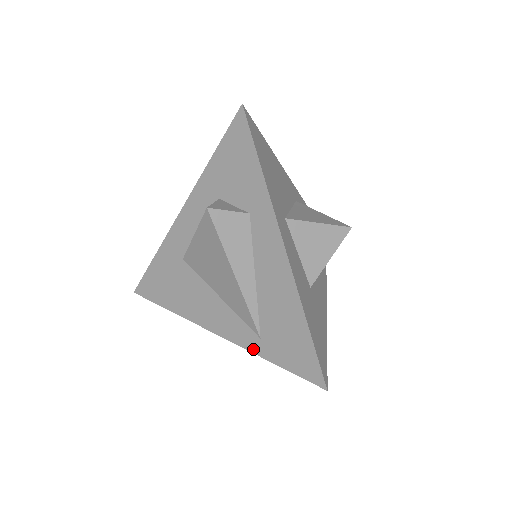
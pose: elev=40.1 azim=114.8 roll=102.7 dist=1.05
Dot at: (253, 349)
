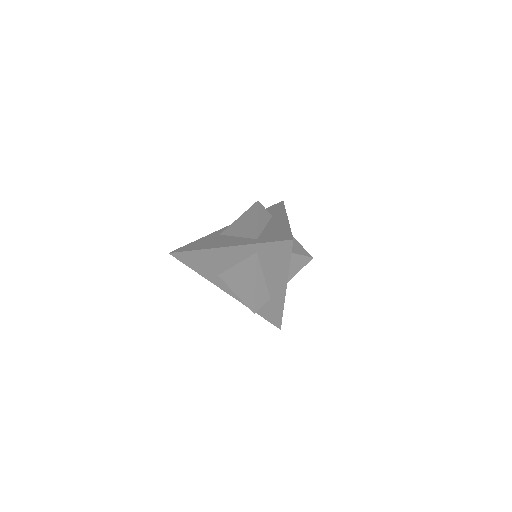
Dot at: (250, 243)
